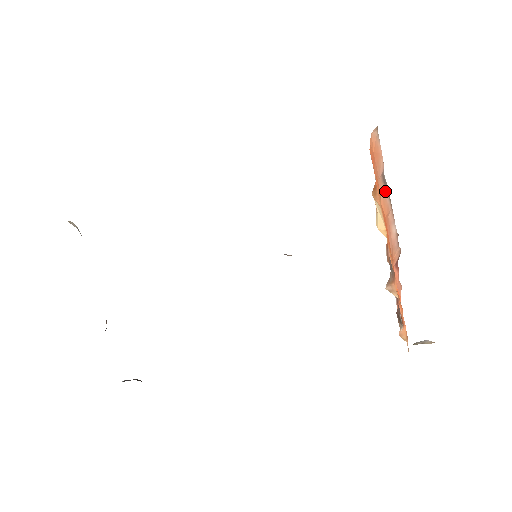
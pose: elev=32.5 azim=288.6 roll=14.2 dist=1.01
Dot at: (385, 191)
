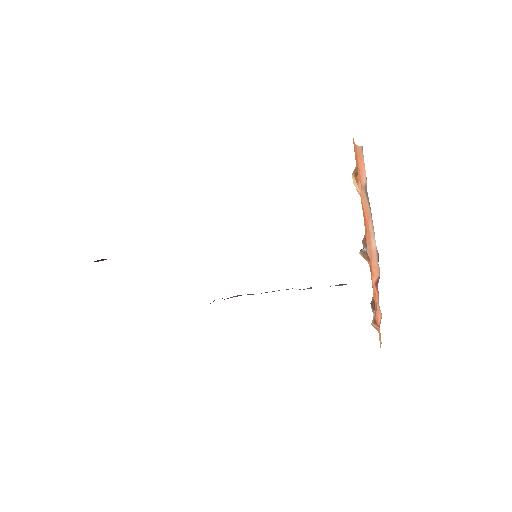
Dot at: (367, 201)
